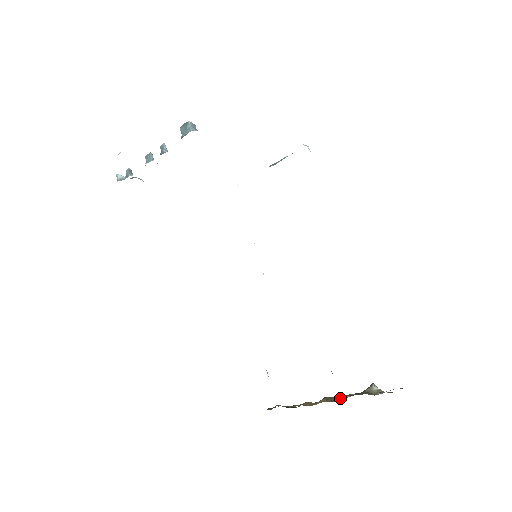
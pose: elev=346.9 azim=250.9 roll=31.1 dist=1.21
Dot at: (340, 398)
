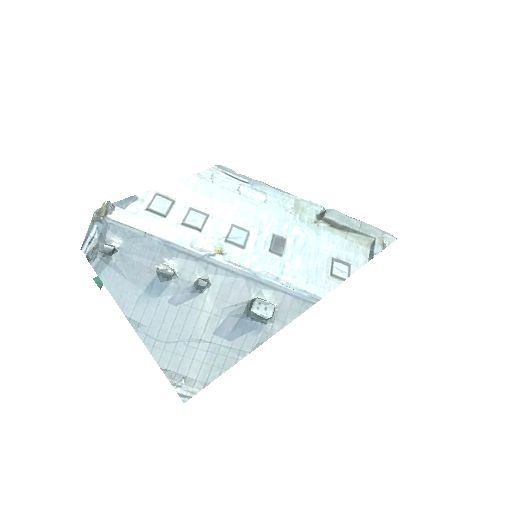
Dot at: occluded
